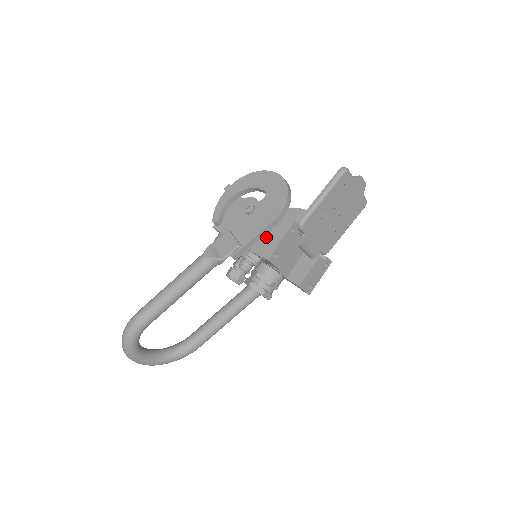
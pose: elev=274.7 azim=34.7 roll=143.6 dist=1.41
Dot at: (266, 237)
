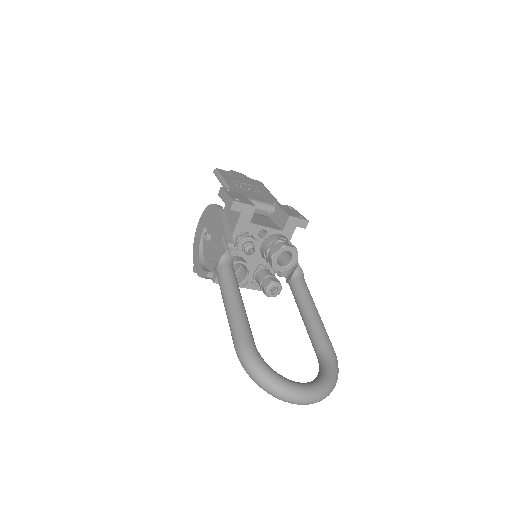
Dot at: (229, 220)
